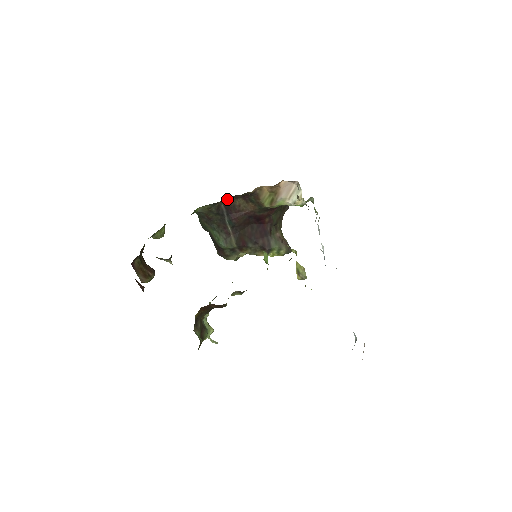
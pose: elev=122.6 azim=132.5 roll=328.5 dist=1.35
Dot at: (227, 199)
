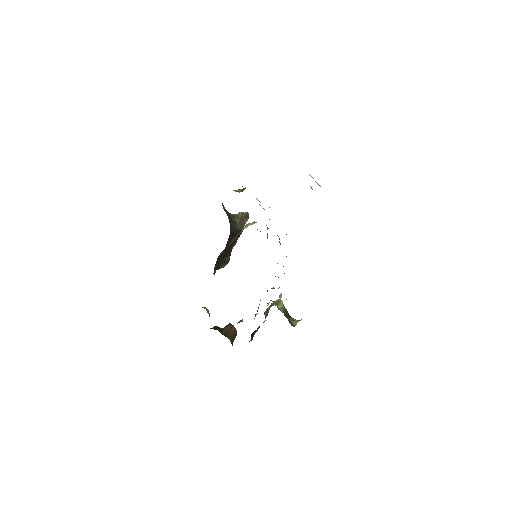
Dot at: (215, 264)
